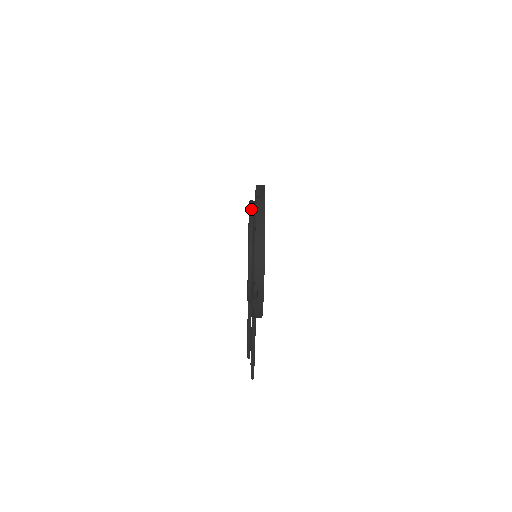
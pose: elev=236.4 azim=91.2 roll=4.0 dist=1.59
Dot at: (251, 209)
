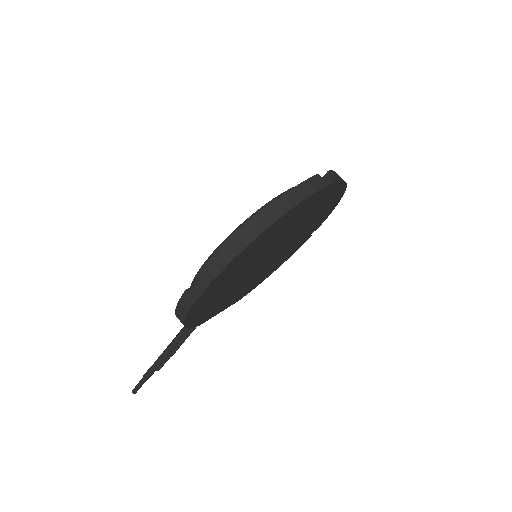
Dot at: occluded
